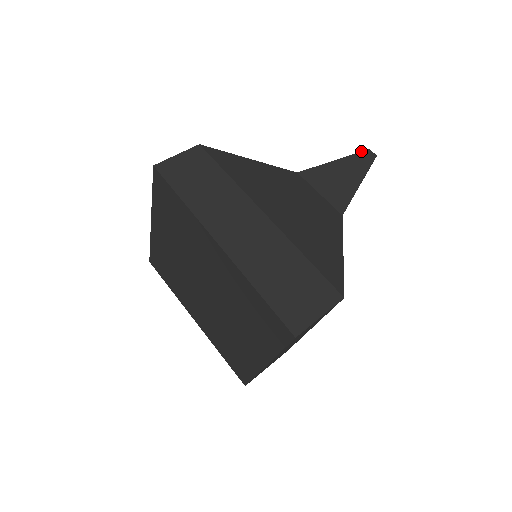
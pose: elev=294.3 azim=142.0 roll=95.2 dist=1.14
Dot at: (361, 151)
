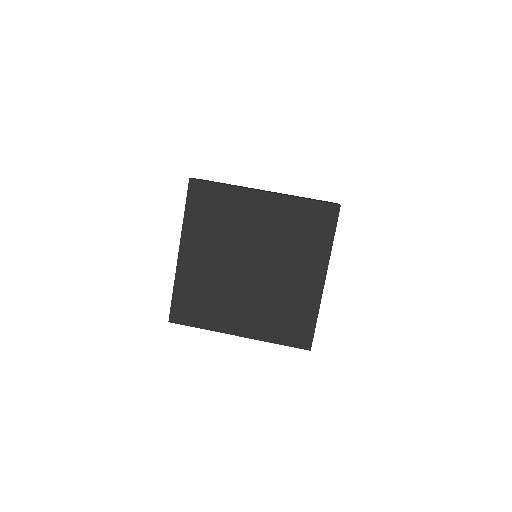
Dot at: occluded
